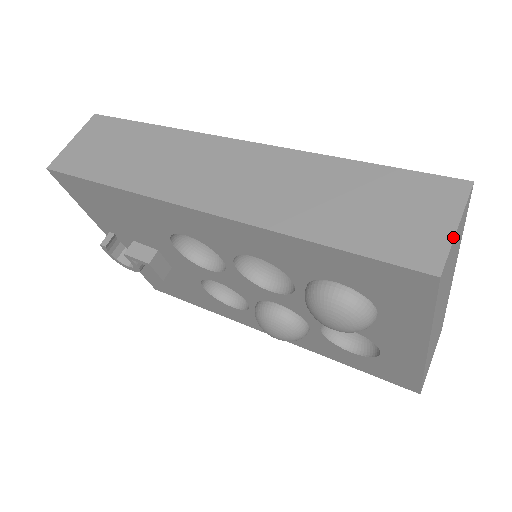
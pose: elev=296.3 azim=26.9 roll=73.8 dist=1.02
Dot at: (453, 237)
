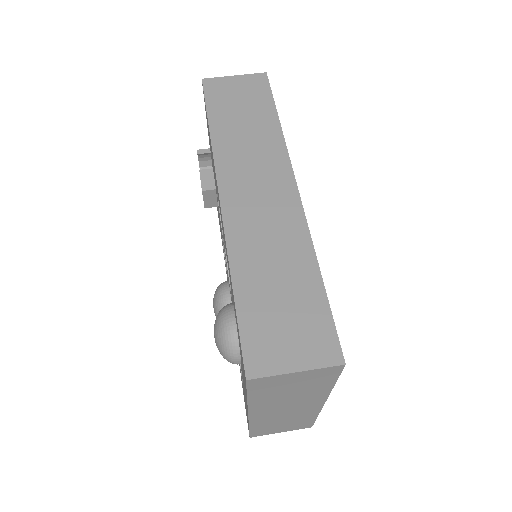
Dot at: (285, 373)
